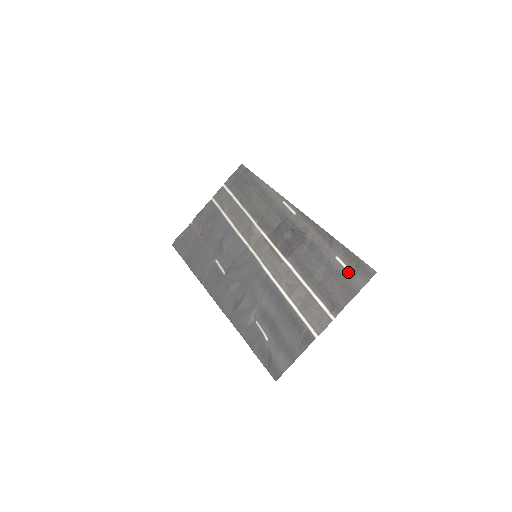
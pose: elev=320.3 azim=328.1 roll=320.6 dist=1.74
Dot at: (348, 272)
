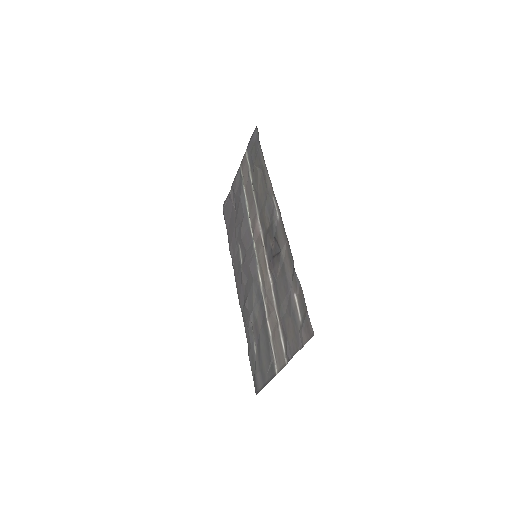
Dot at: (299, 319)
